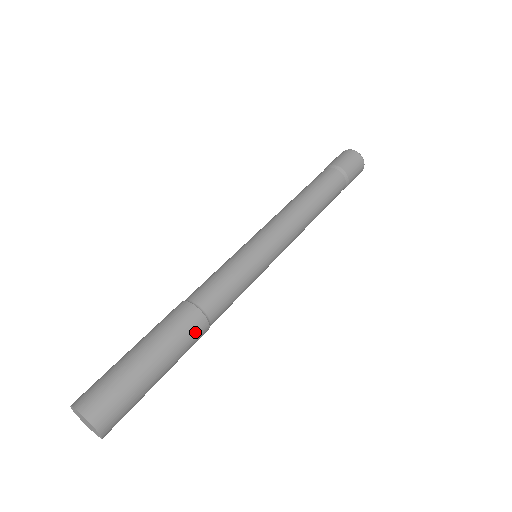
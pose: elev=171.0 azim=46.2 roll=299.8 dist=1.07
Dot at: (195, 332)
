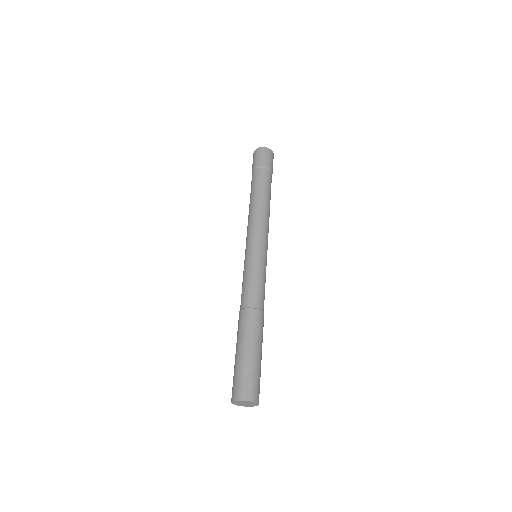
Dot at: (263, 325)
